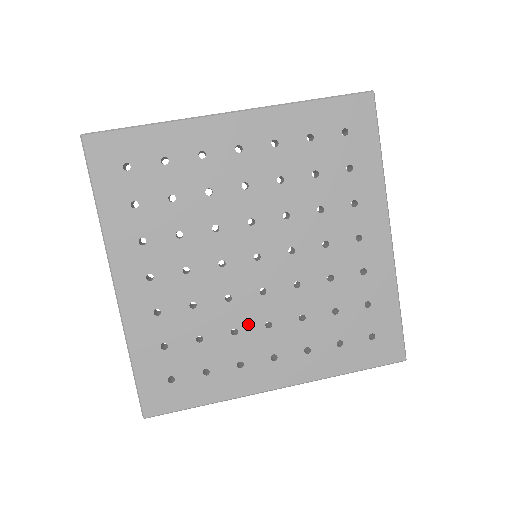
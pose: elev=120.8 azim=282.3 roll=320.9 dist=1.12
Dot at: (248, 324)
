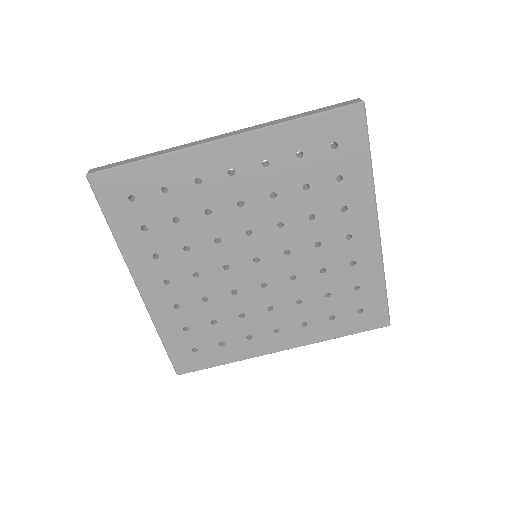
Dot at: (253, 309)
